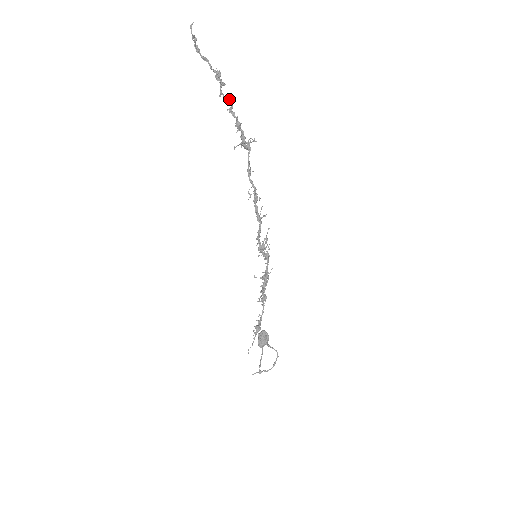
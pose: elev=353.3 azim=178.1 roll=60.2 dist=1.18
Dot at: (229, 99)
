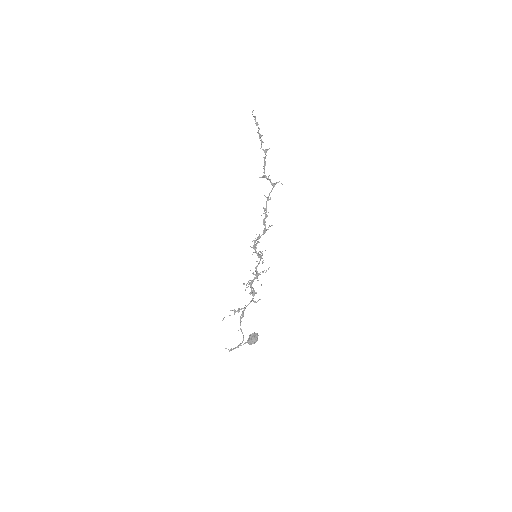
Dot at: (265, 151)
